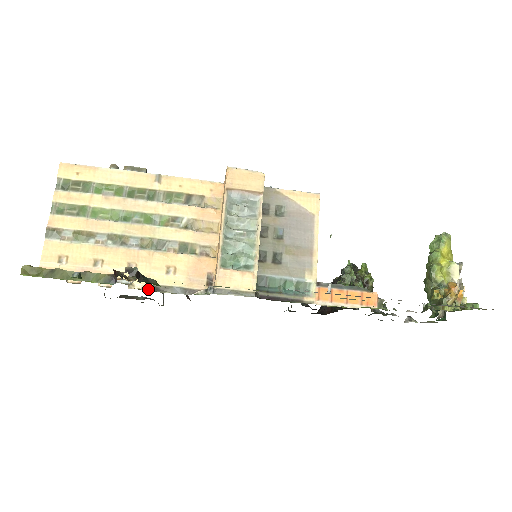
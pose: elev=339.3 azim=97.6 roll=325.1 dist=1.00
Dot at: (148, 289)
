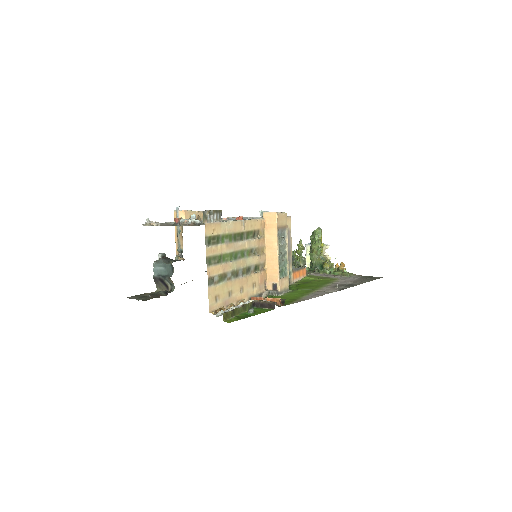
Dot at: occluded
